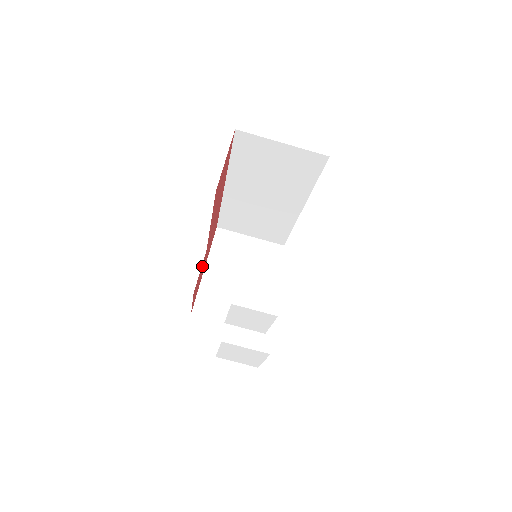
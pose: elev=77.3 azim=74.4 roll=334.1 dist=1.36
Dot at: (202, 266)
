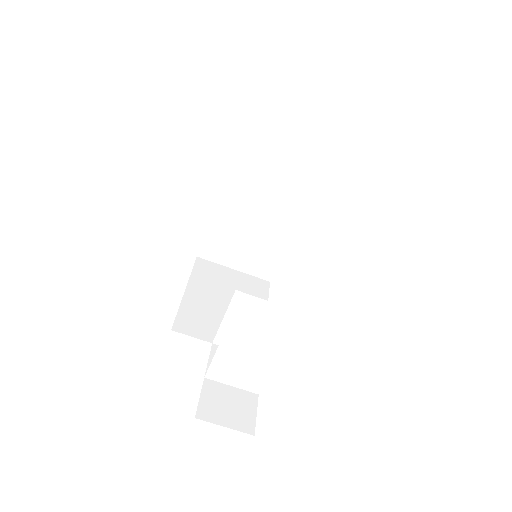
Dot at: occluded
